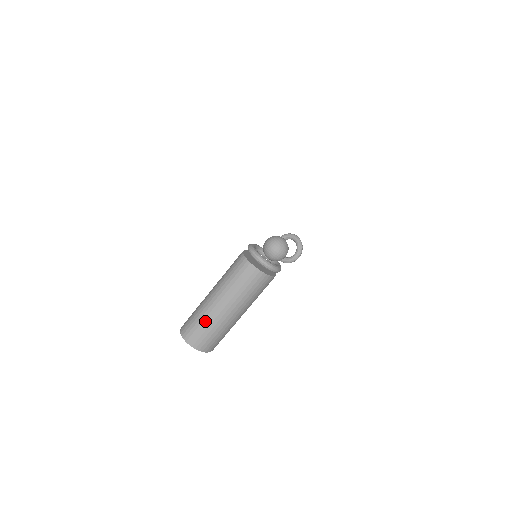
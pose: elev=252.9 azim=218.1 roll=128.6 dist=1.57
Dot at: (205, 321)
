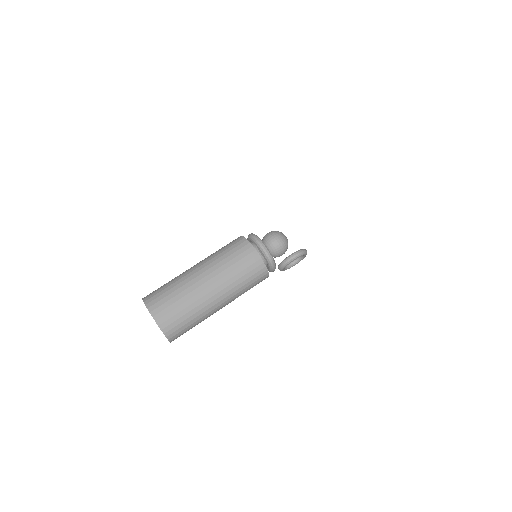
Dot at: (172, 280)
